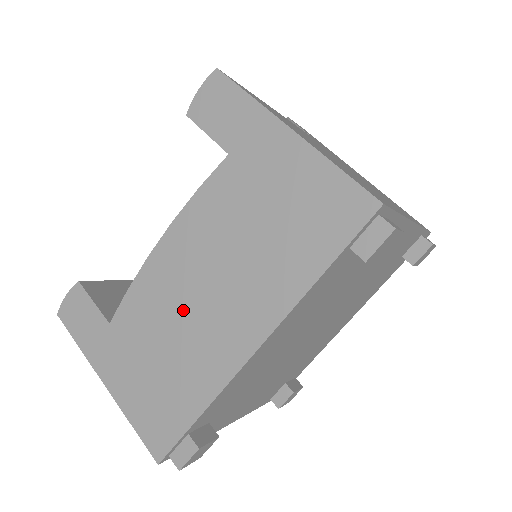
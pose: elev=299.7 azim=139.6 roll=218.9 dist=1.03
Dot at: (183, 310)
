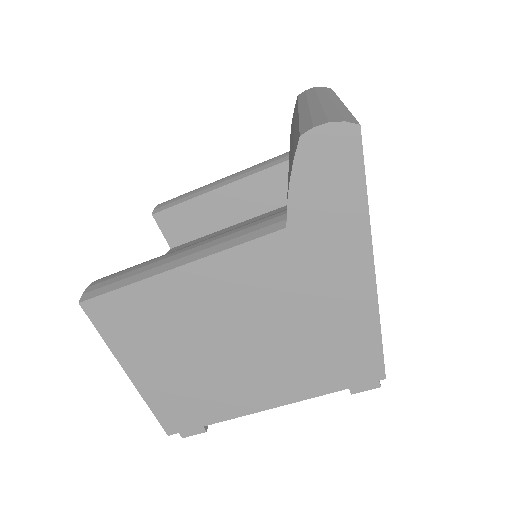
Dot at: occluded
